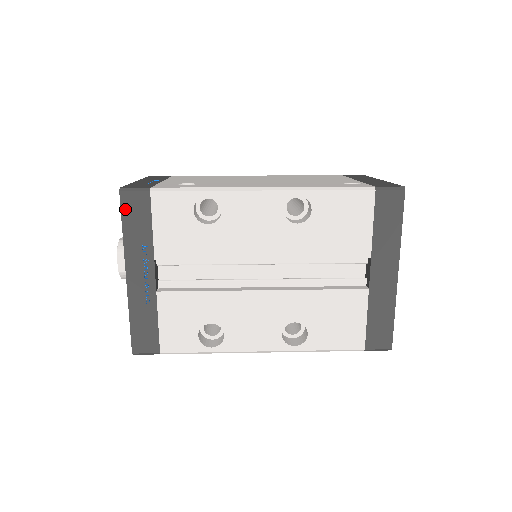
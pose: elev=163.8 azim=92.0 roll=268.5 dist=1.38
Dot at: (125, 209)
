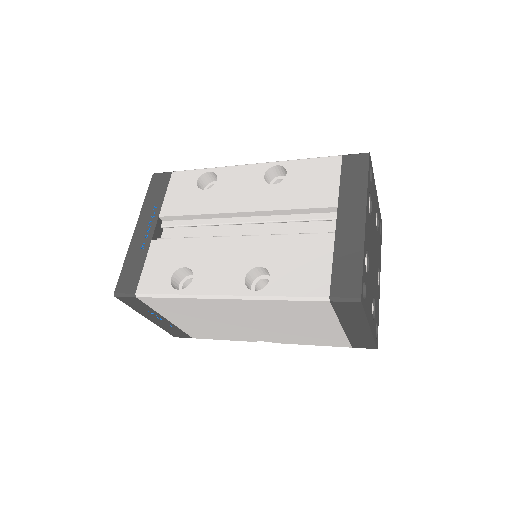
Dot at: (152, 184)
